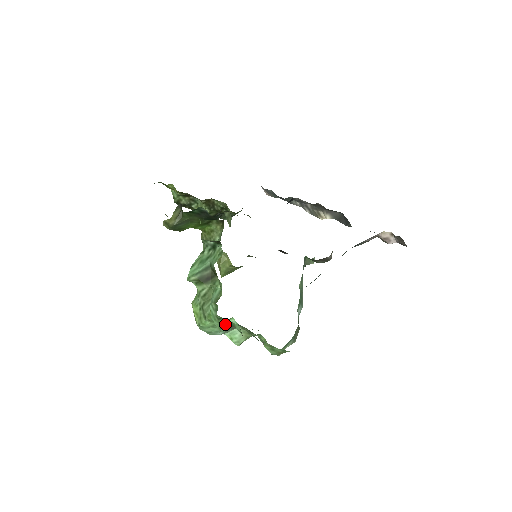
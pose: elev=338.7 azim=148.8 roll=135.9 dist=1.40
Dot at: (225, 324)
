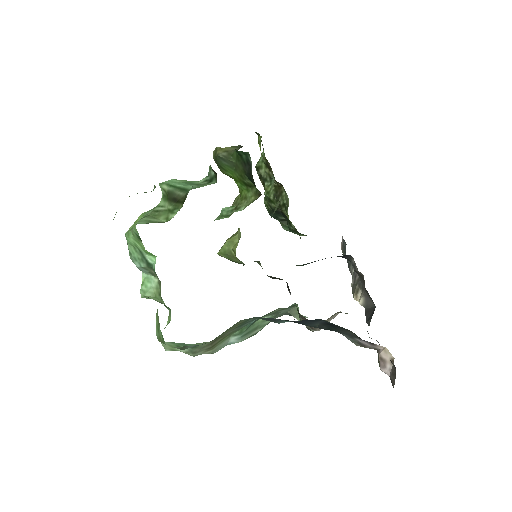
Dot at: (146, 257)
